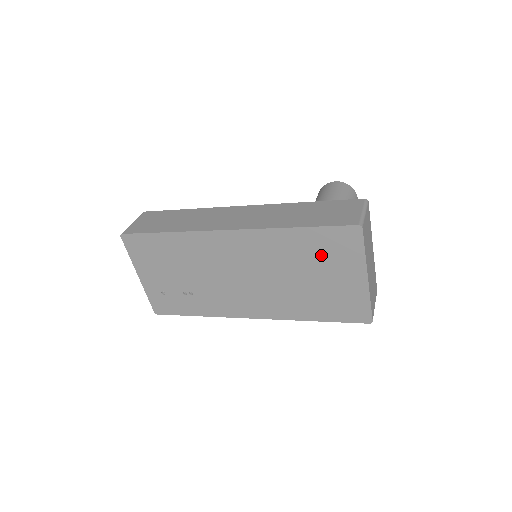
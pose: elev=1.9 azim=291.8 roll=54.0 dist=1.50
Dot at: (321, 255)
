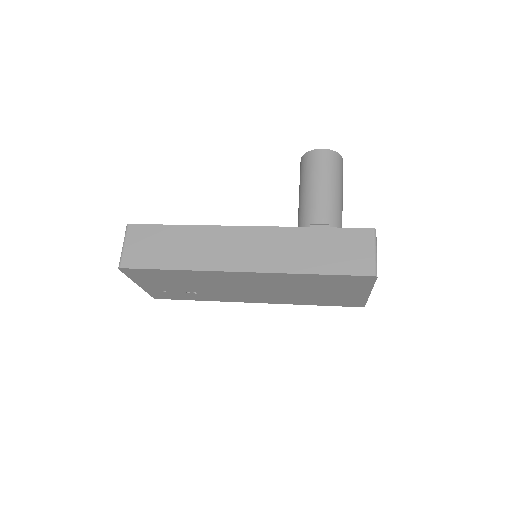
Dot at: (332, 285)
